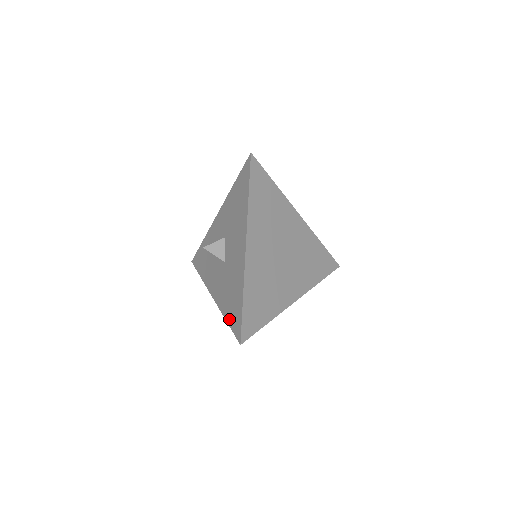
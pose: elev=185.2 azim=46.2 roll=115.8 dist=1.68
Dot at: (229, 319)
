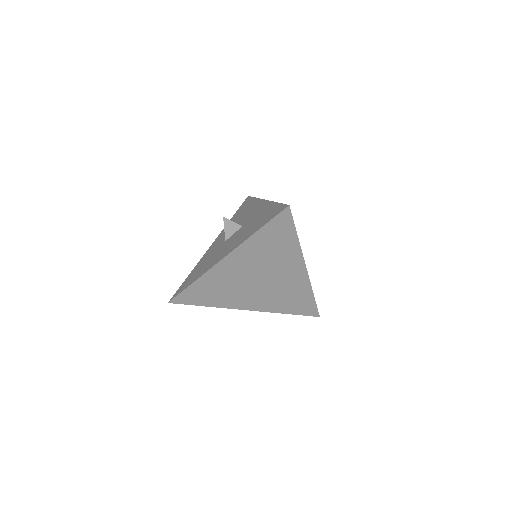
Dot at: (187, 278)
